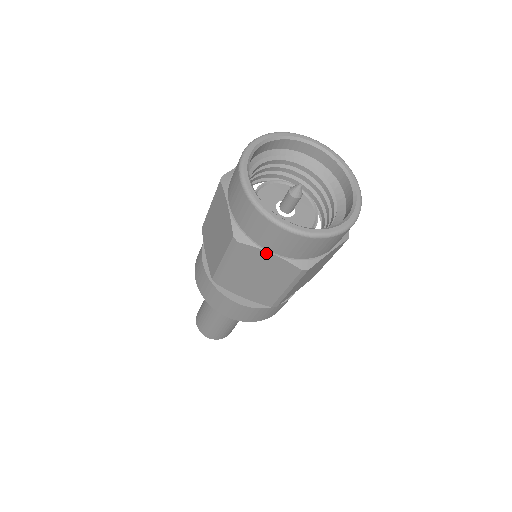
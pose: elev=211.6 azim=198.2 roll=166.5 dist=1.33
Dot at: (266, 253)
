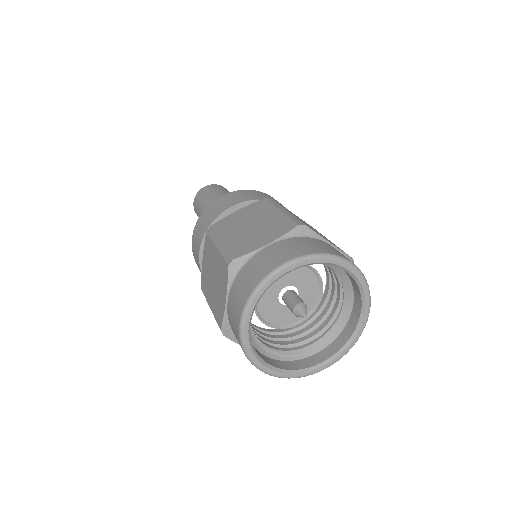
Dot at: occluded
